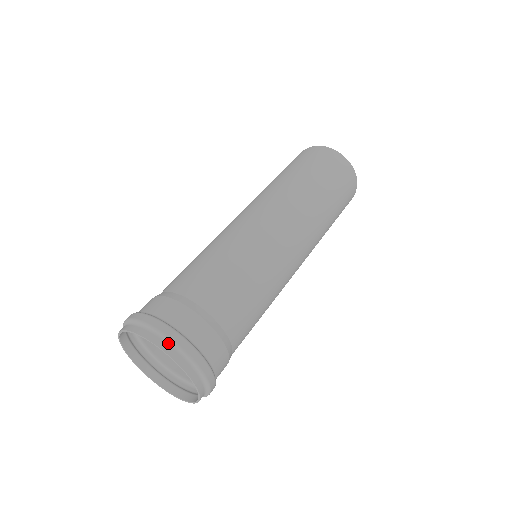
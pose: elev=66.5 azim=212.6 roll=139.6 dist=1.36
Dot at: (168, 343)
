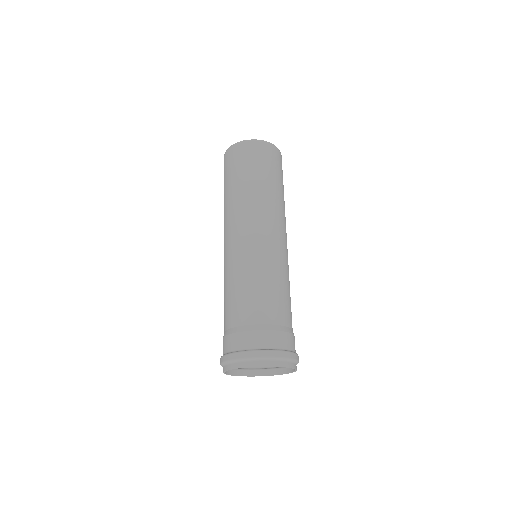
Dot at: (238, 362)
